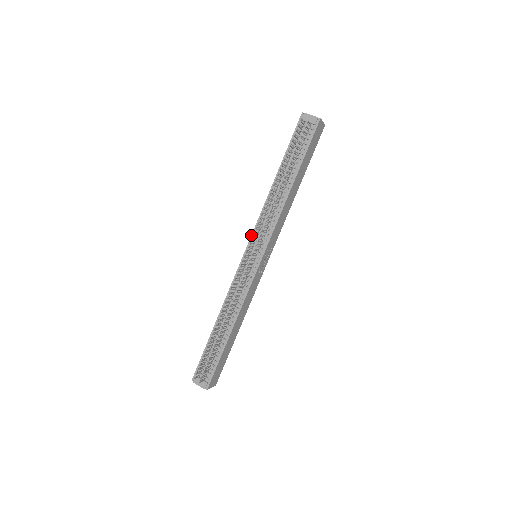
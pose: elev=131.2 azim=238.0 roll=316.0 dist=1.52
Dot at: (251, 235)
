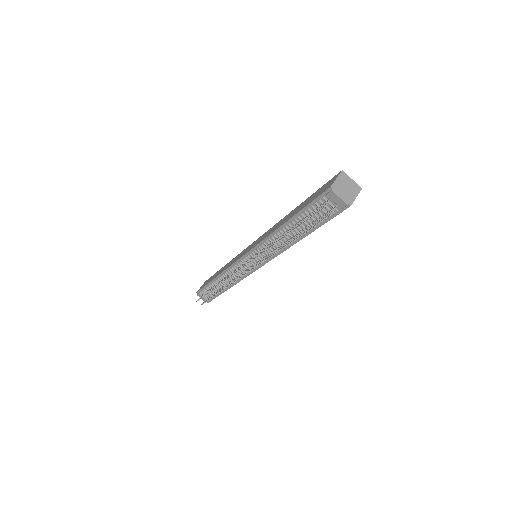
Dot at: (252, 249)
